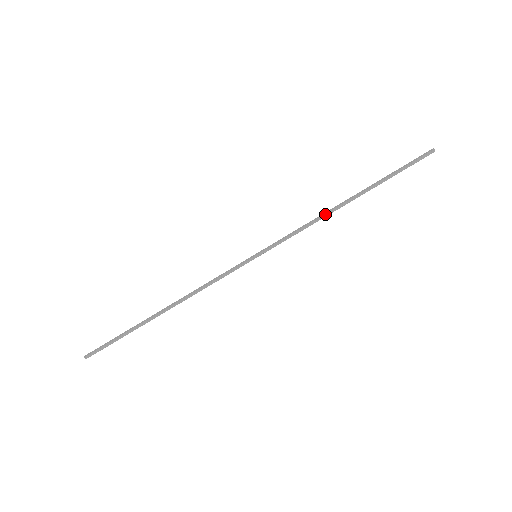
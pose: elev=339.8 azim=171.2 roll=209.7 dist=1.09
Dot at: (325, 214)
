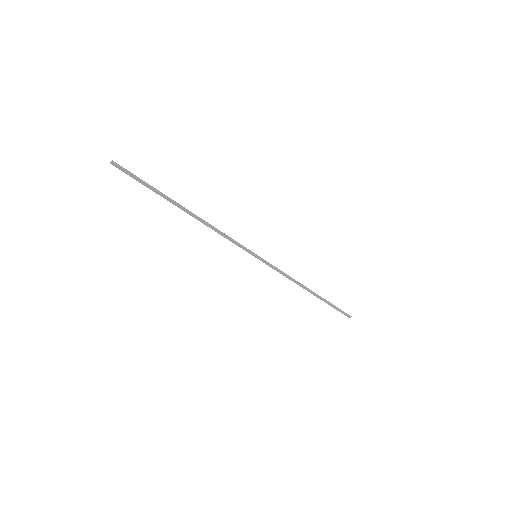
Dot at: (299, 282)
